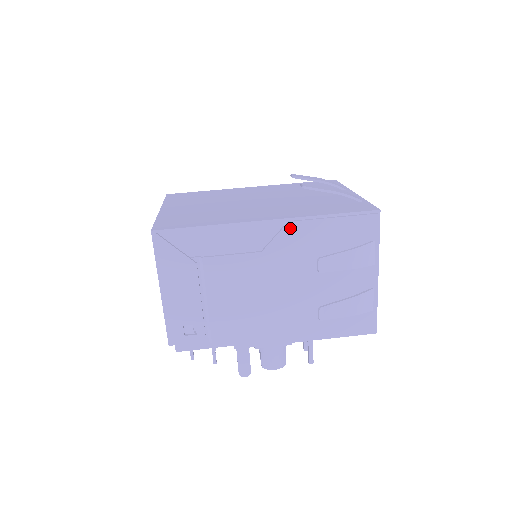
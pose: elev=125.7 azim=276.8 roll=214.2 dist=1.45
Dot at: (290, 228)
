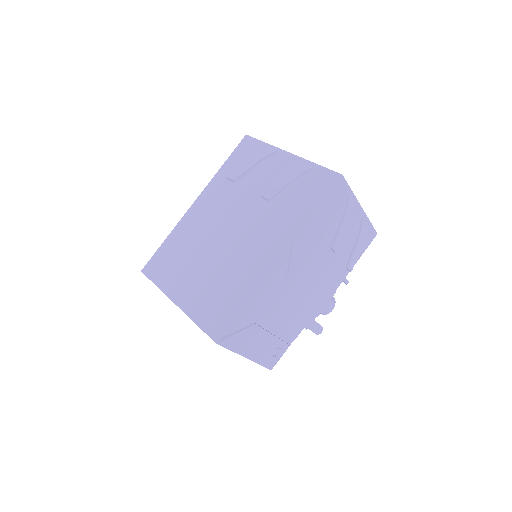
Dot at: (296, 246)
